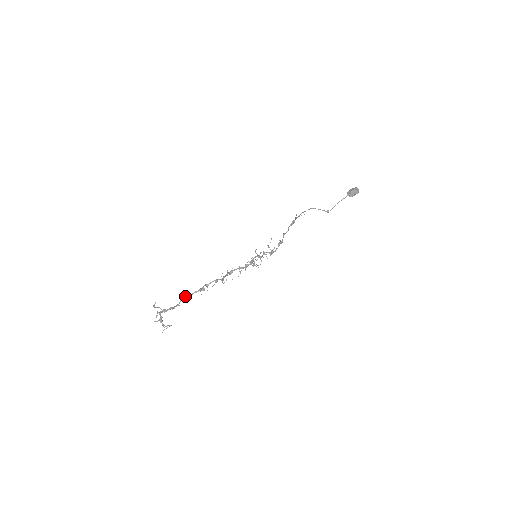
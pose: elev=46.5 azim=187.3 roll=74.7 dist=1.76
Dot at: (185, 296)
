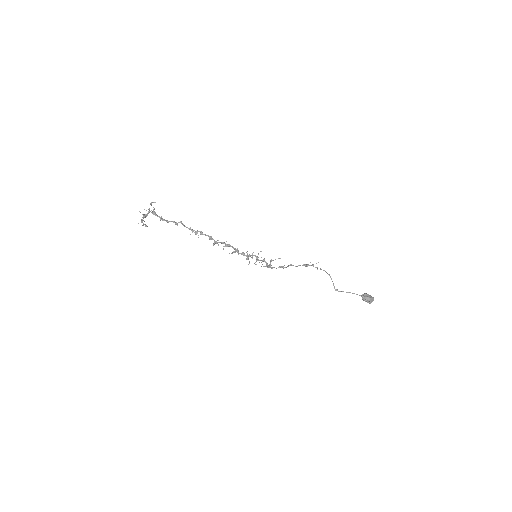
Dot at: (179, 222)
